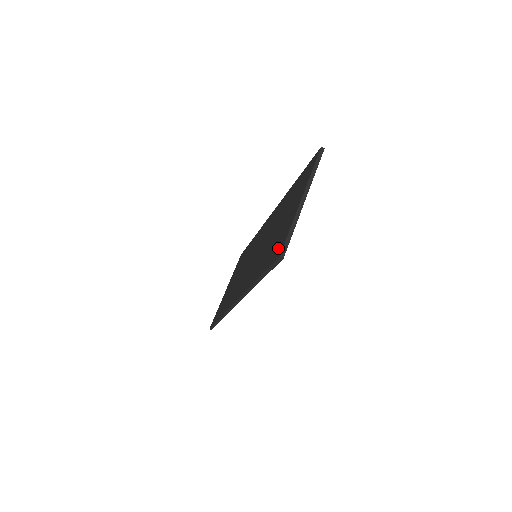
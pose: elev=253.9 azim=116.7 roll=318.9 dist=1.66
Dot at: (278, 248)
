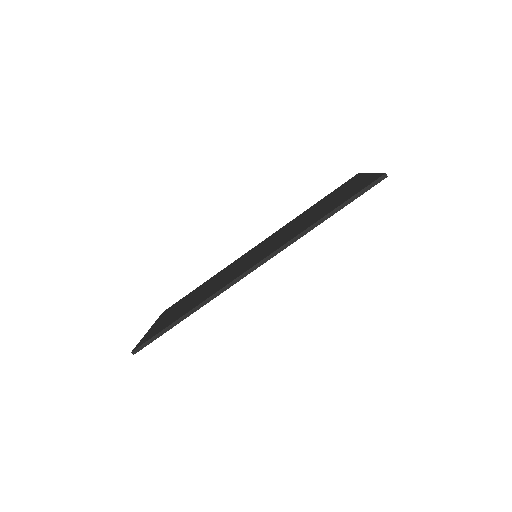
Dot at: (365, 184)
